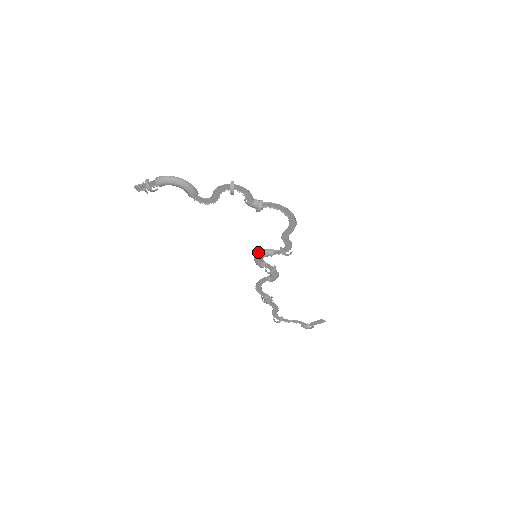
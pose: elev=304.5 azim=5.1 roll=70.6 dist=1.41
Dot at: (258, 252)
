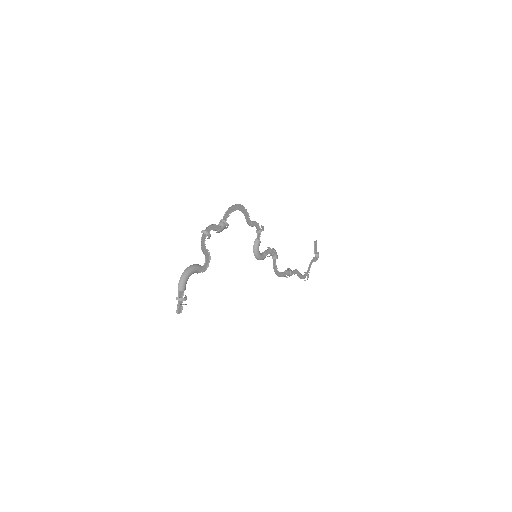
Dot at: (254, 252)
